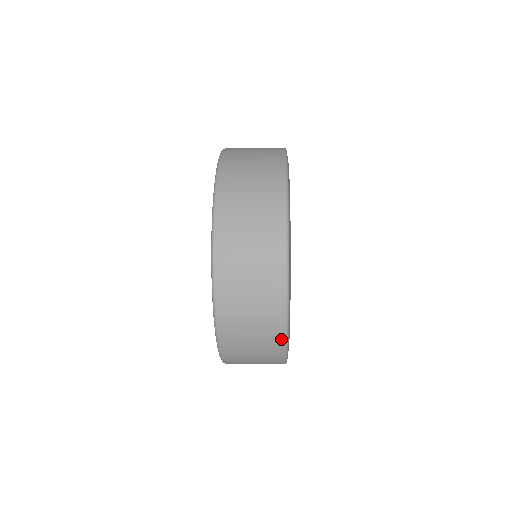
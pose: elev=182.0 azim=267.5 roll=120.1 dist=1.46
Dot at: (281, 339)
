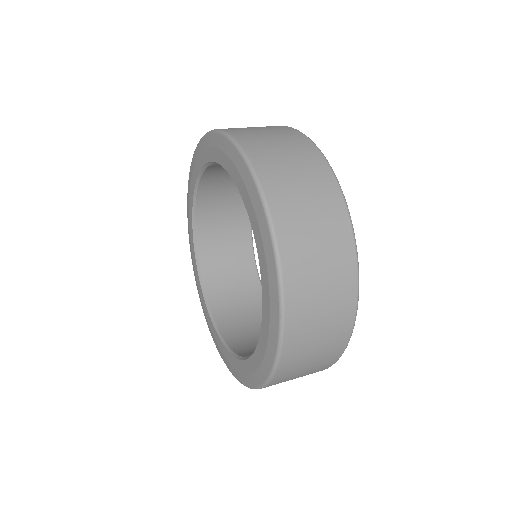
Dot at: (353, 290)
